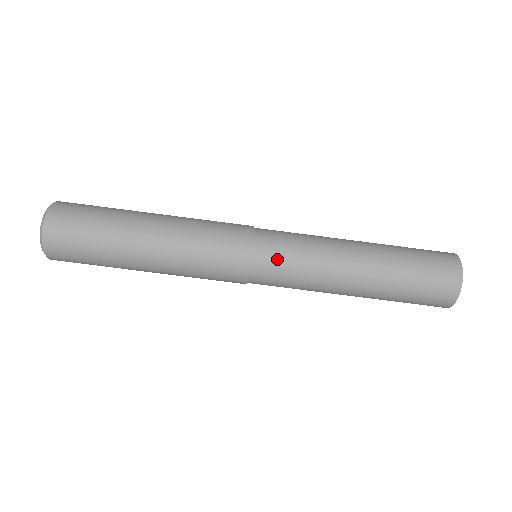
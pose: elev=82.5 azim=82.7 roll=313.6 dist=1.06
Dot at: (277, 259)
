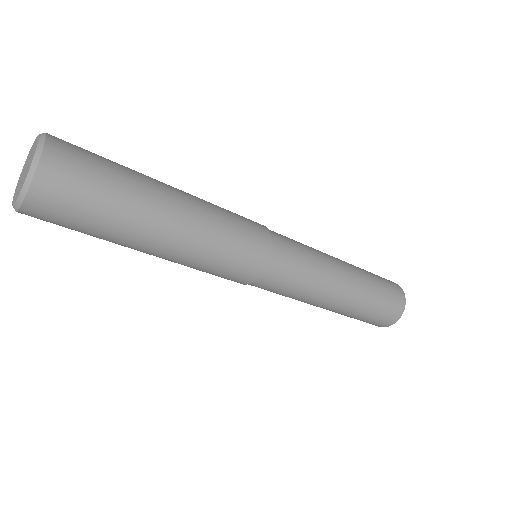
Dot at: occluded
